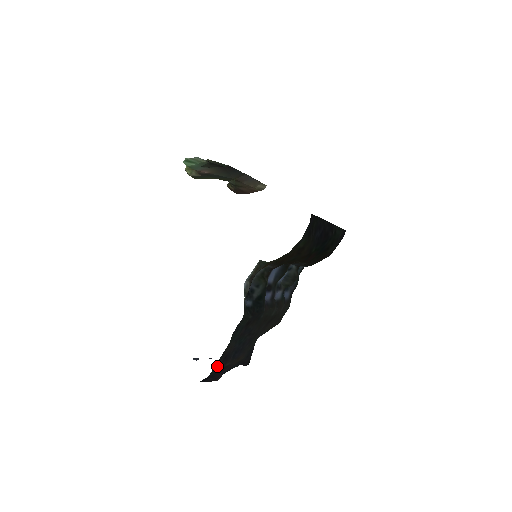
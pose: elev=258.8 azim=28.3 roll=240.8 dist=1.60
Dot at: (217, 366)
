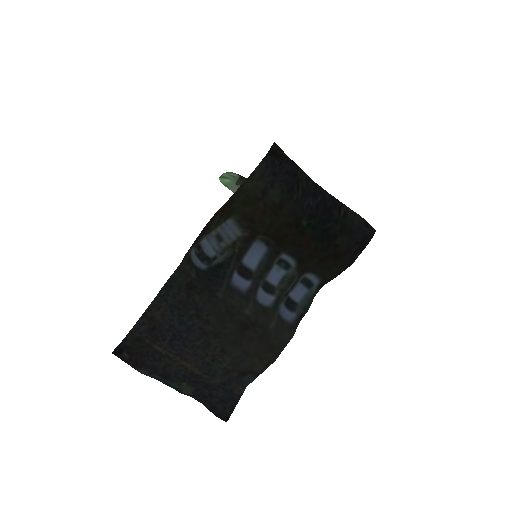
Dot at: (136, 332)
